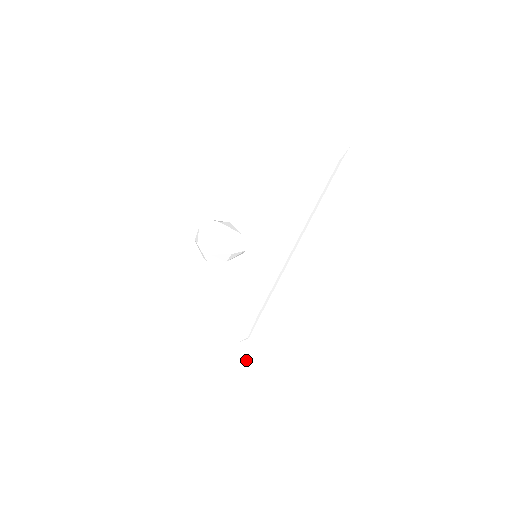
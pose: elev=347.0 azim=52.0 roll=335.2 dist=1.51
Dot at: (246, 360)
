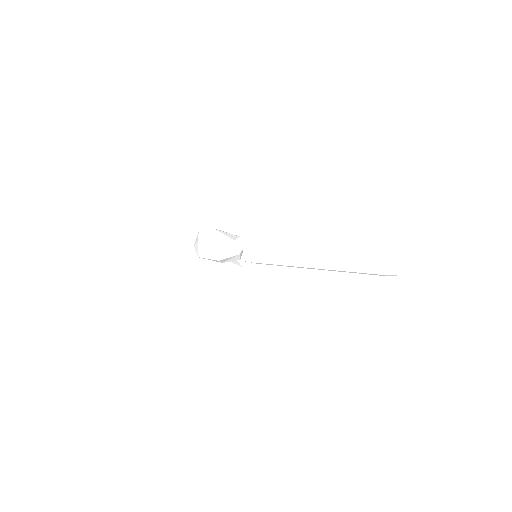
Dot at: (237, 264)
